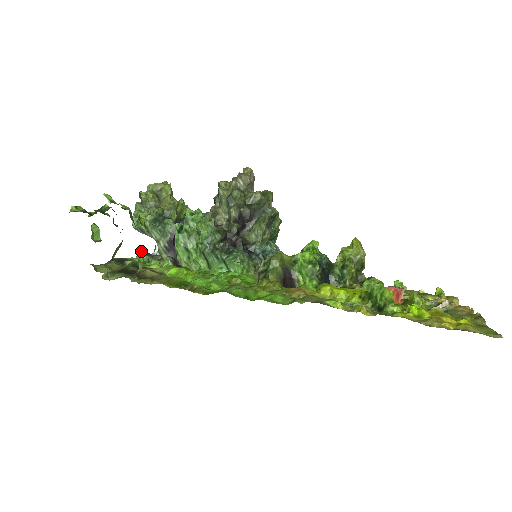
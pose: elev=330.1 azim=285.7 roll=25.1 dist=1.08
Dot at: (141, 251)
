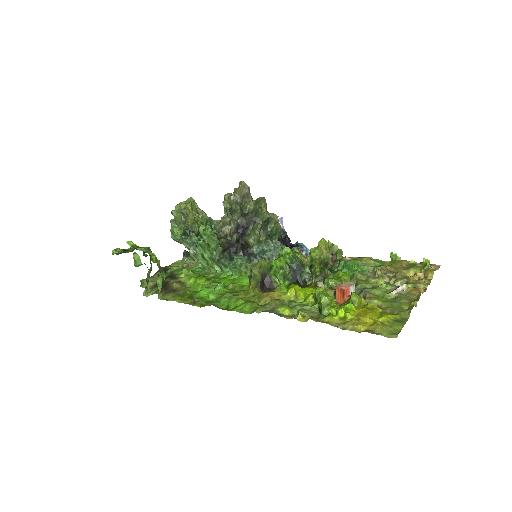
Dot at: (159, 277)
